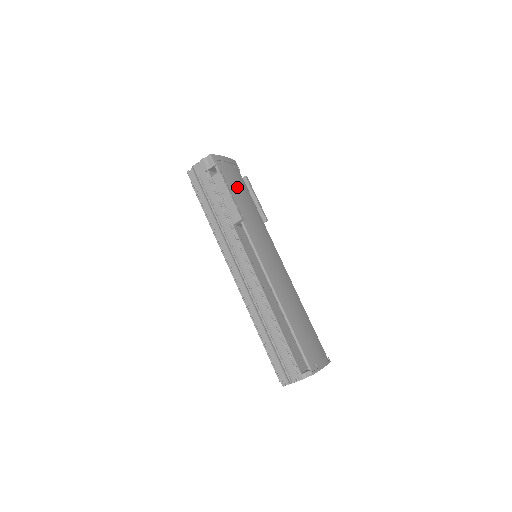
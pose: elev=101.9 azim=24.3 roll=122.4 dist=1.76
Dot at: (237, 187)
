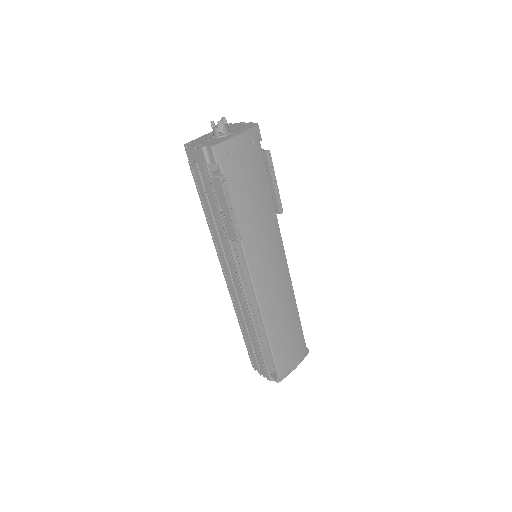
Dot at: (246, 183)
